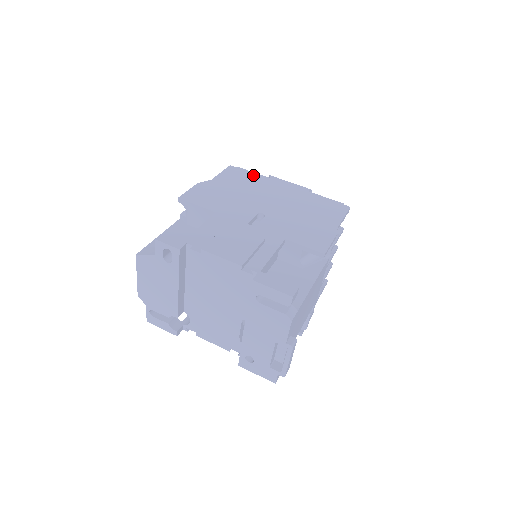
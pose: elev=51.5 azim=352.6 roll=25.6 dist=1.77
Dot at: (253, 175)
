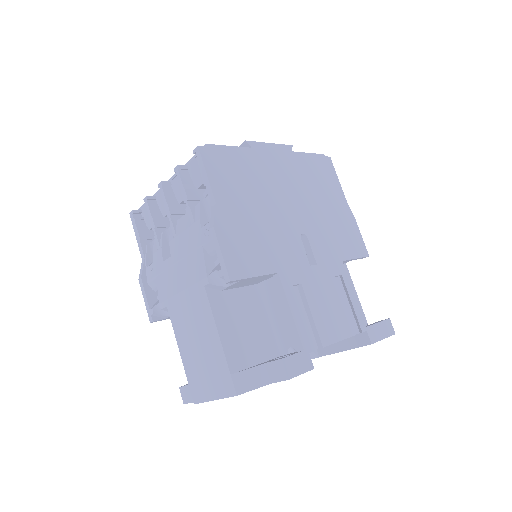
Dot at: (236, 154)
